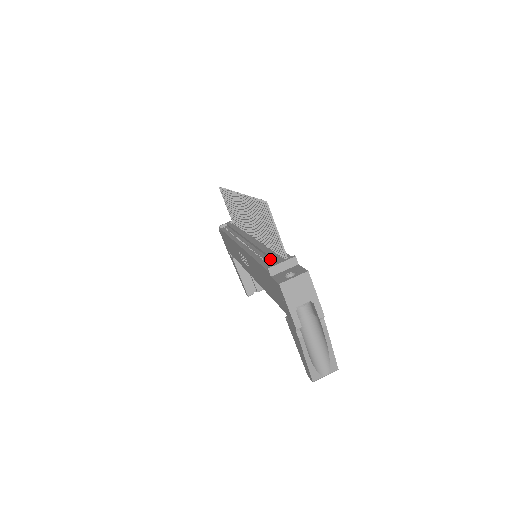
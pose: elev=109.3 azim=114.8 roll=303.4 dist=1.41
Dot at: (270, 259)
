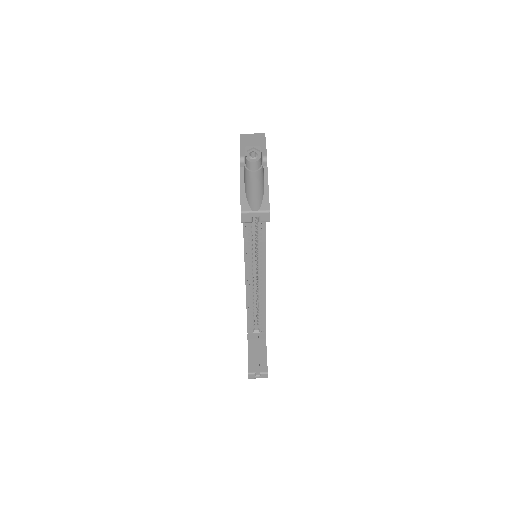
Dot at: occluded
